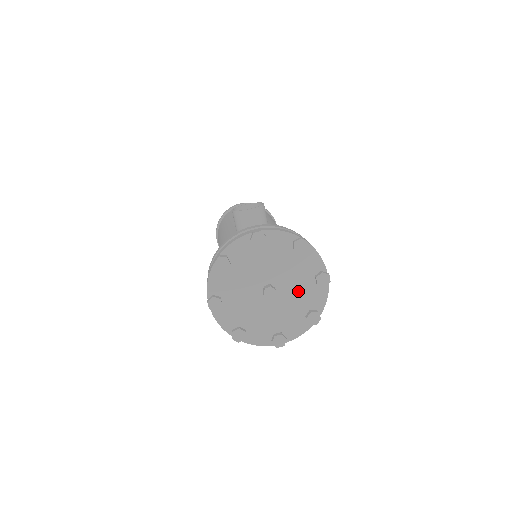
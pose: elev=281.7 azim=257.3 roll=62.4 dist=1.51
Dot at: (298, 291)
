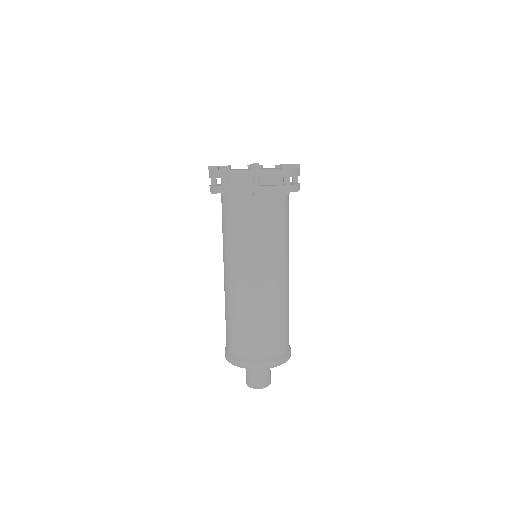
Dot at: occluded
